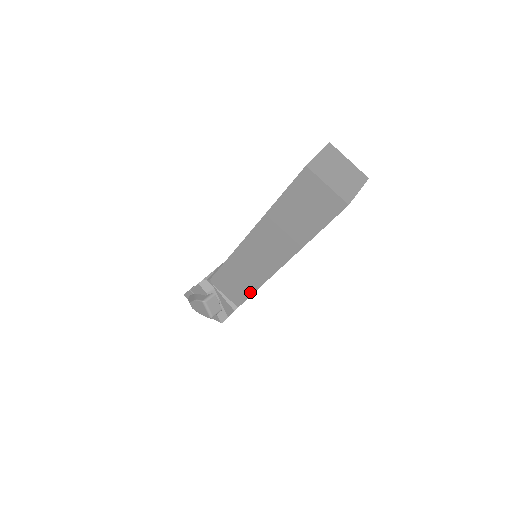
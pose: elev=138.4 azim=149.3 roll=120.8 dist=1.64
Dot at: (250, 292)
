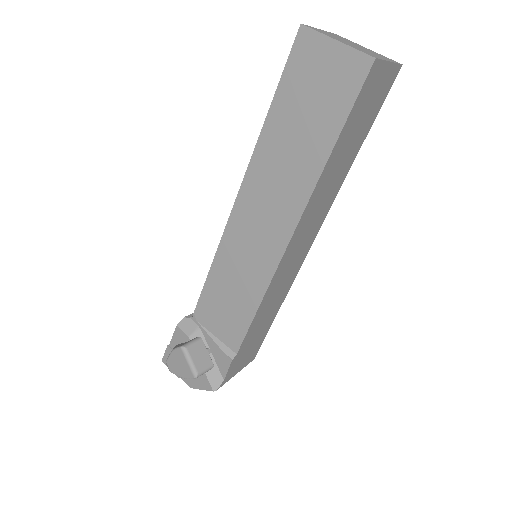
Dot at: (250, 313)
